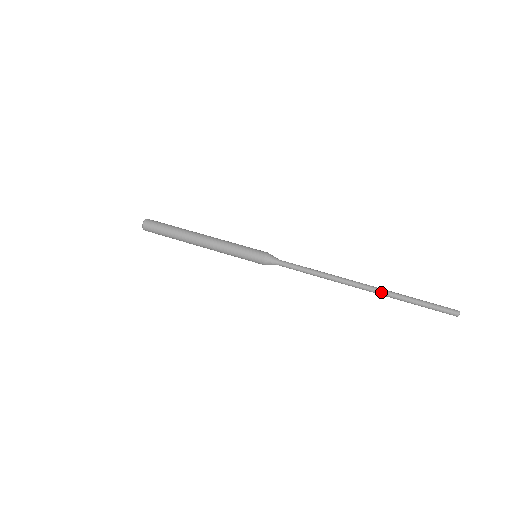
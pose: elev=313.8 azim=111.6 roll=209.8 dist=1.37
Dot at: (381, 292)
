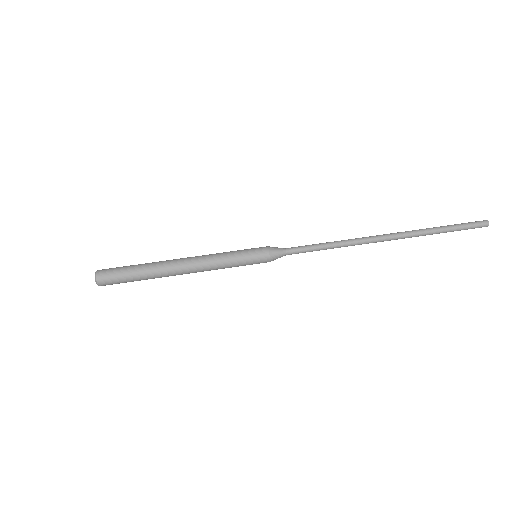
Dot at: (407, 237)
